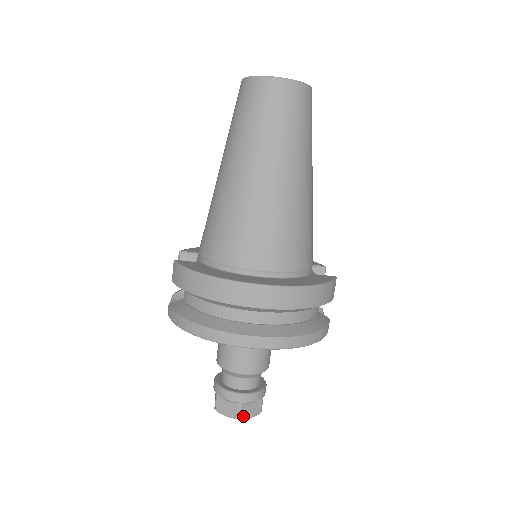
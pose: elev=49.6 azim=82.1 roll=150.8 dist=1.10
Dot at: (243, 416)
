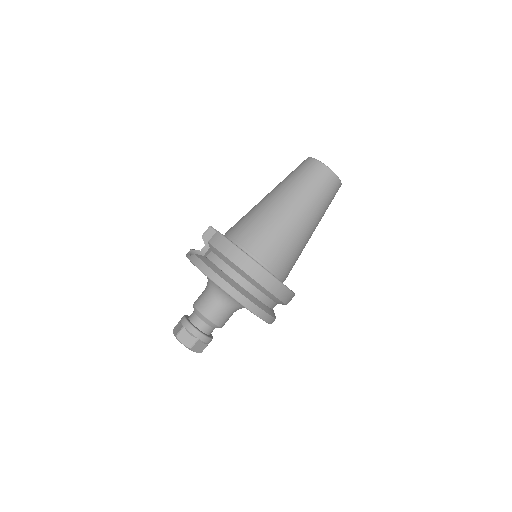
Dot at: (194, 348)
